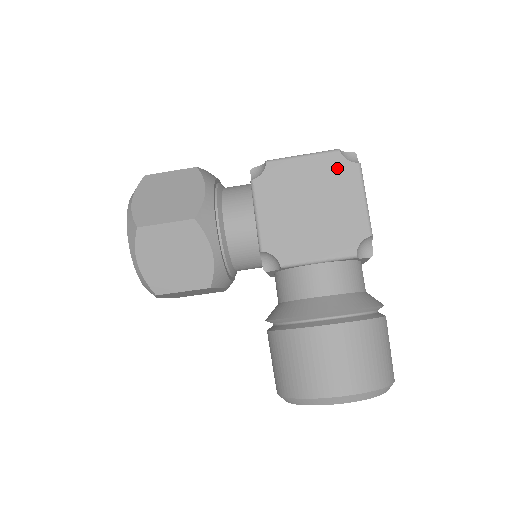
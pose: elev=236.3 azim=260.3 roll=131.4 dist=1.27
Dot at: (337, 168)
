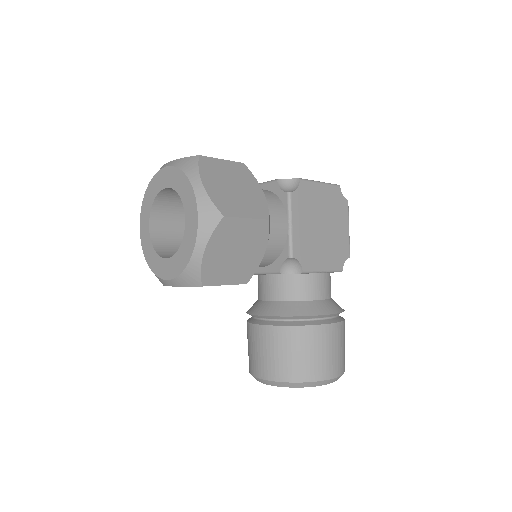
Dot at: (338, 200)
